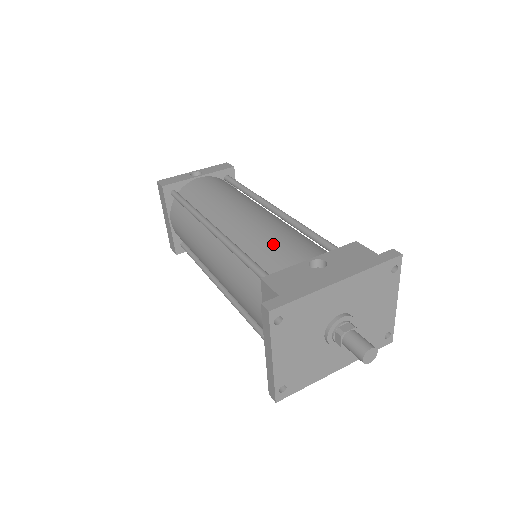
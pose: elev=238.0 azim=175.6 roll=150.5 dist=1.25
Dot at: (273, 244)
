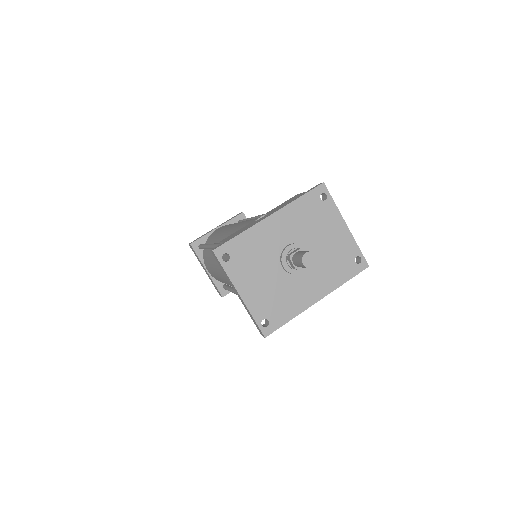
Dot at: (242, 227)
